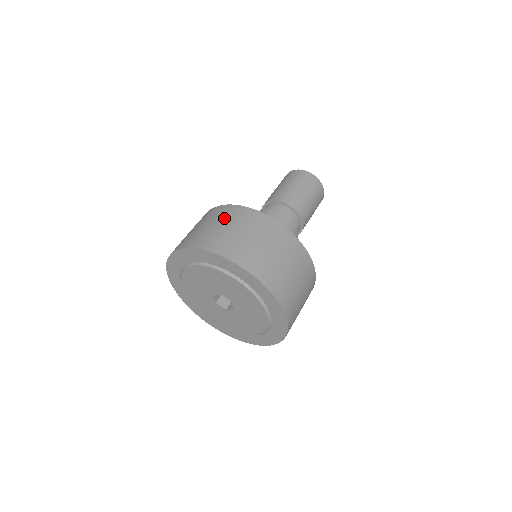
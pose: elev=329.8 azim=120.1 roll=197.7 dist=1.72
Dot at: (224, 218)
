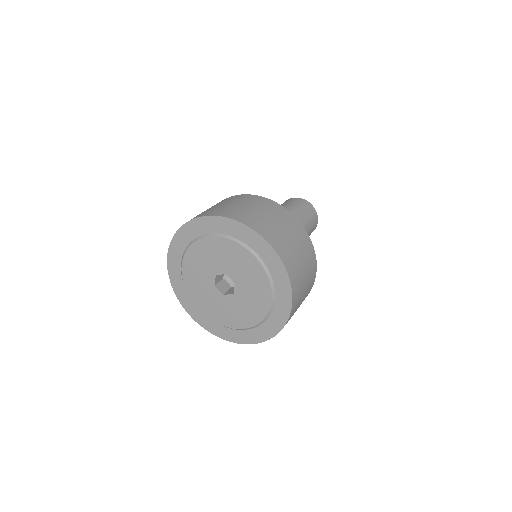
Dot at: (246, 201)
